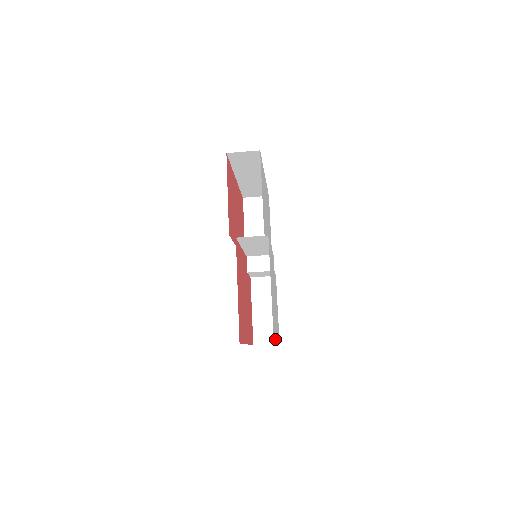
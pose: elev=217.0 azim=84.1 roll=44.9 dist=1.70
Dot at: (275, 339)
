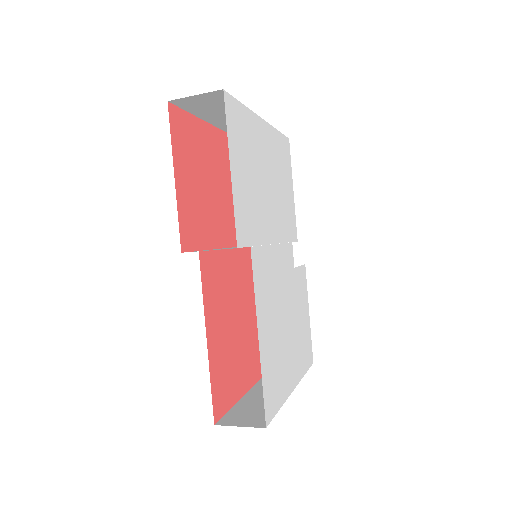
Dot at: (281, 400)
